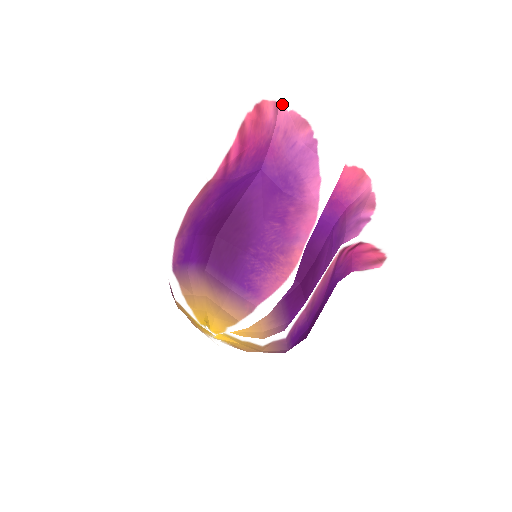
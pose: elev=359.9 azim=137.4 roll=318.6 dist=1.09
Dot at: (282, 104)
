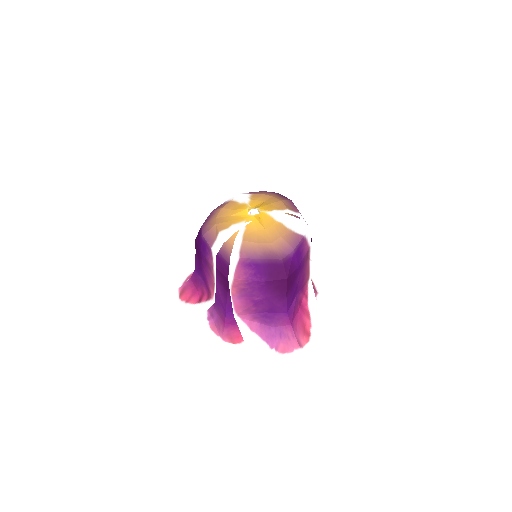
Dot at: occluded
